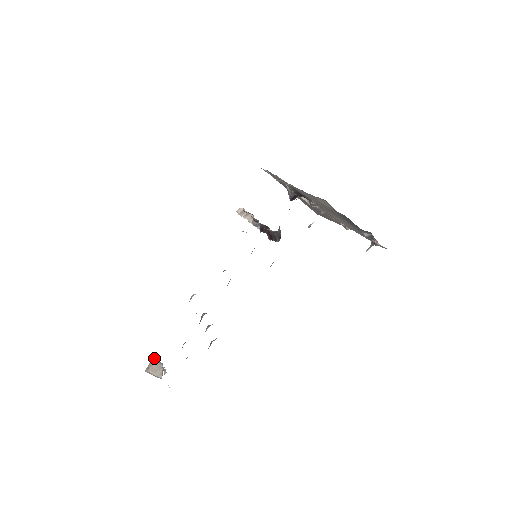
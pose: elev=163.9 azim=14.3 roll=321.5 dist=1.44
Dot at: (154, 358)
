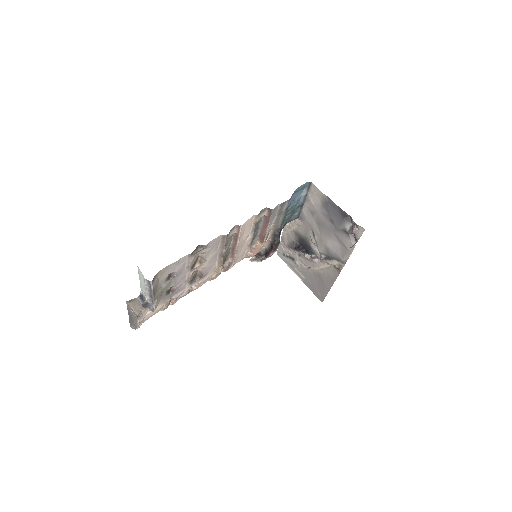
Dot at: (139, 296)
